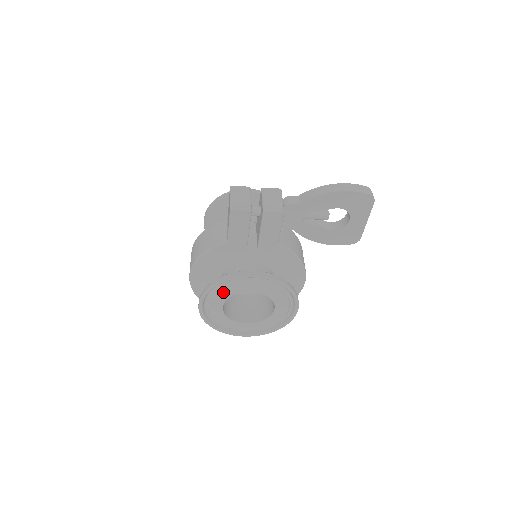
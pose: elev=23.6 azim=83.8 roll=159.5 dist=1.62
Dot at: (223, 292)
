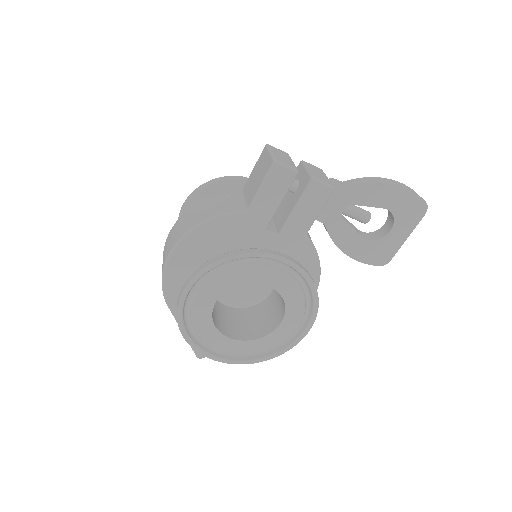
Dot at: (229, 275)
